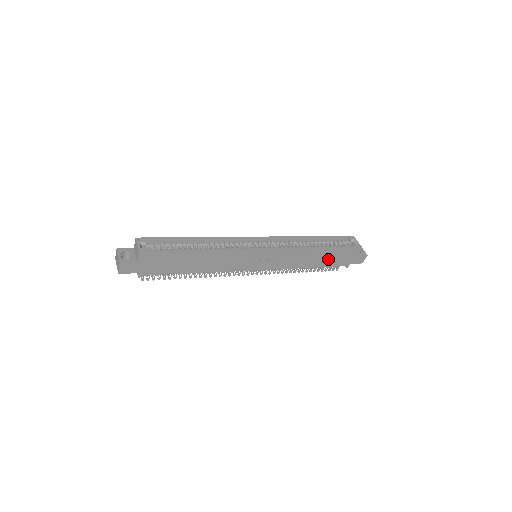
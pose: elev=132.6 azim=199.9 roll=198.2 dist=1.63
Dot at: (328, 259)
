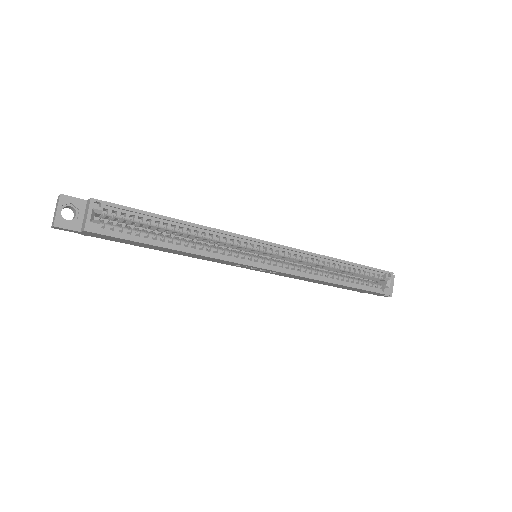
Dot at: (343, 287)
